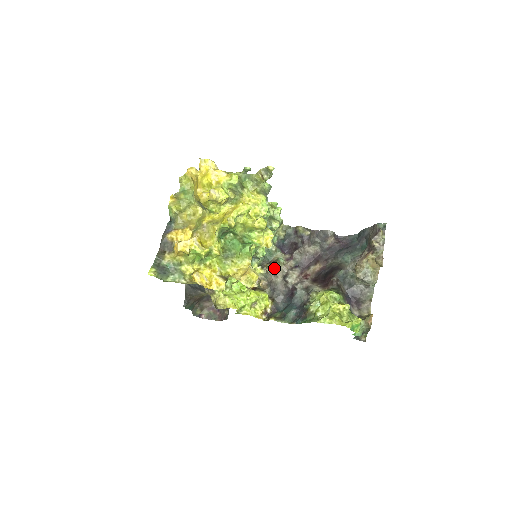
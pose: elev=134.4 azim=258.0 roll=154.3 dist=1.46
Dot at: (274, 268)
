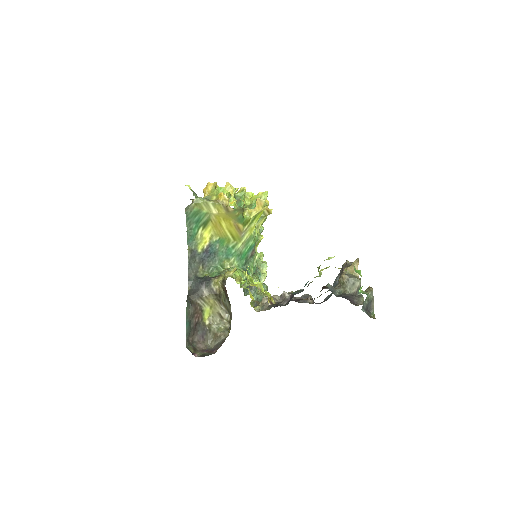
Dot at: occluded
